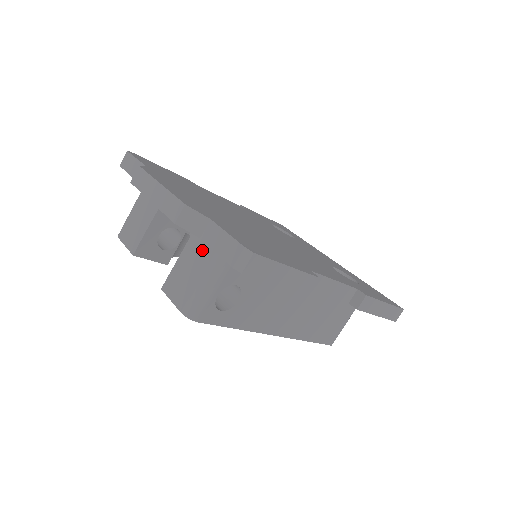
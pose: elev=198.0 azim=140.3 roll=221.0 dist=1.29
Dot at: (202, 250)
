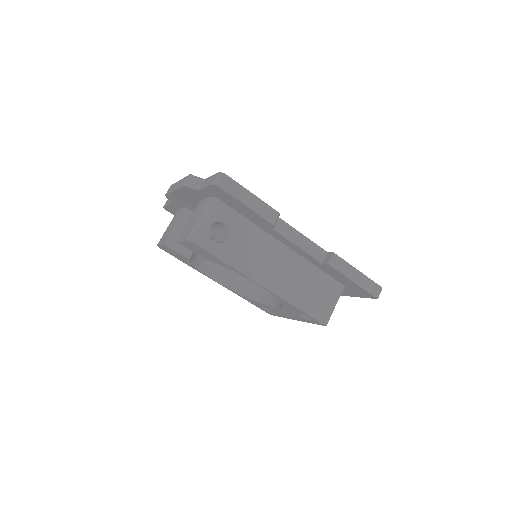
Dot at: (202, 205)
